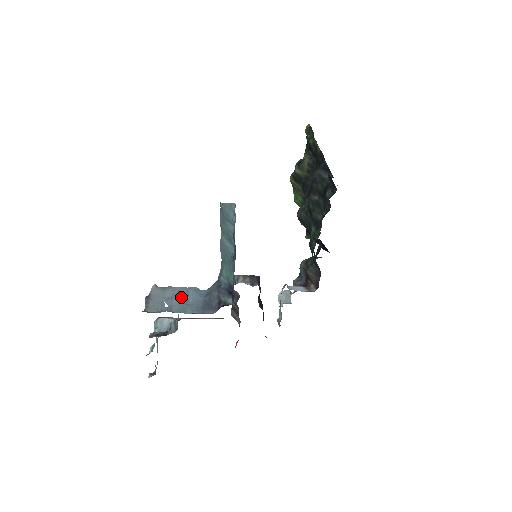
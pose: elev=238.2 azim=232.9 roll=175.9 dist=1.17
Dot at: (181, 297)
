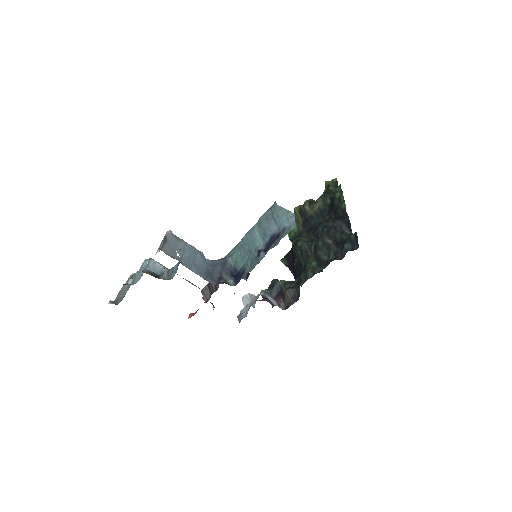
Dot at: (190, 255)
